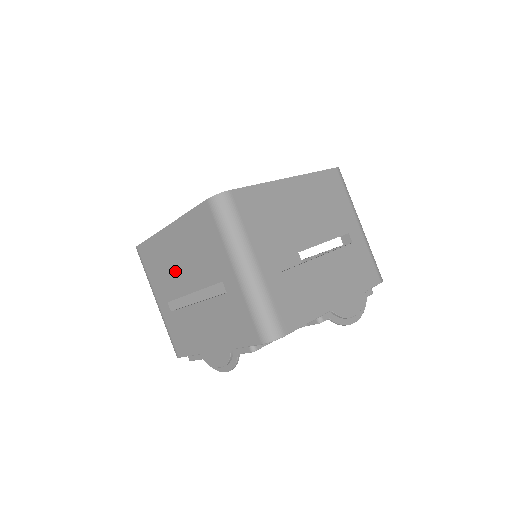
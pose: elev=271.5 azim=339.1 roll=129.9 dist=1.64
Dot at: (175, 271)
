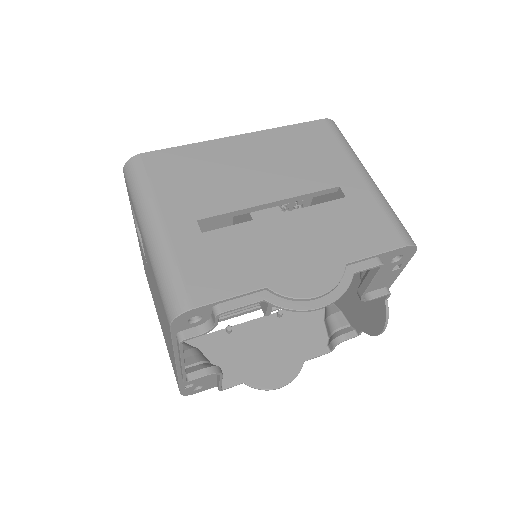
Dot at: (237, 179)
